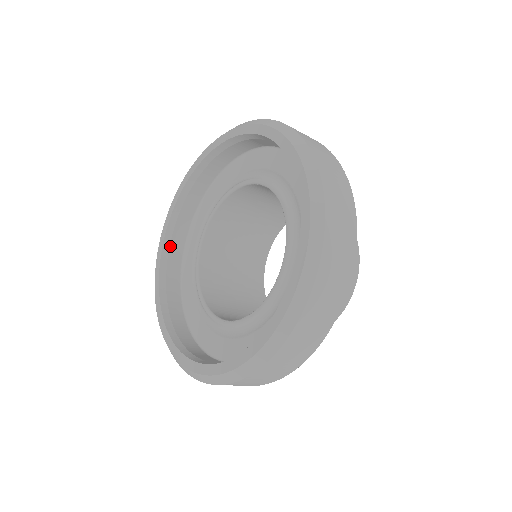
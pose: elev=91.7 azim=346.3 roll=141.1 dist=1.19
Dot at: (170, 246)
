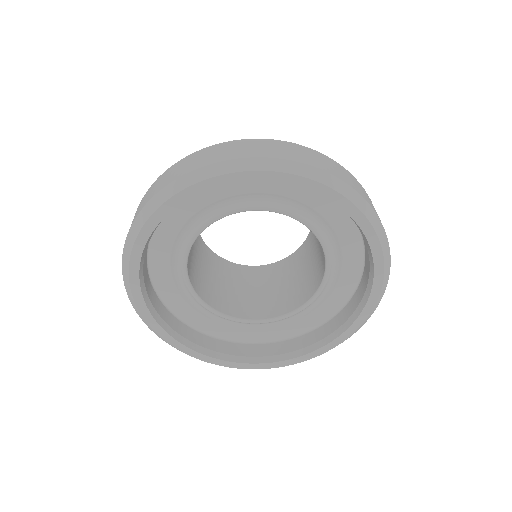
Dot at: (144, 256)
